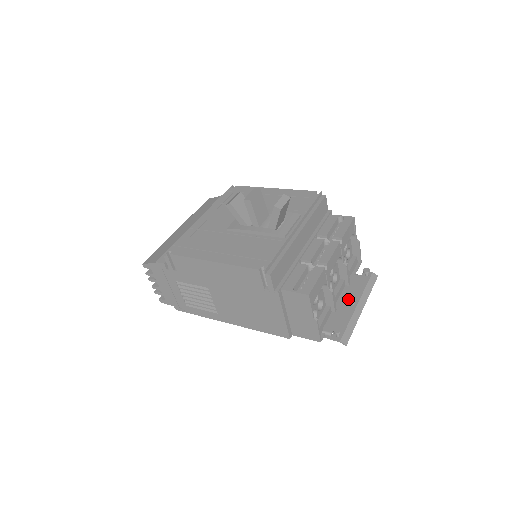
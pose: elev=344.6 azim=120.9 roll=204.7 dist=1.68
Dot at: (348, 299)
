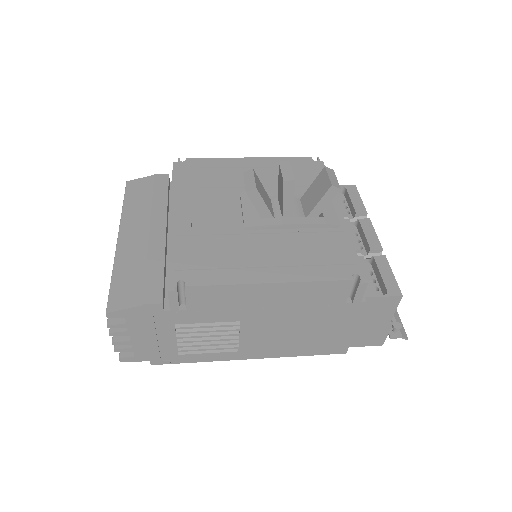
Dot at: occluded
